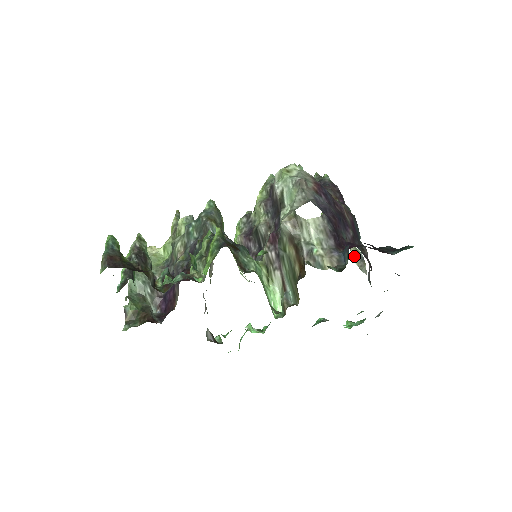
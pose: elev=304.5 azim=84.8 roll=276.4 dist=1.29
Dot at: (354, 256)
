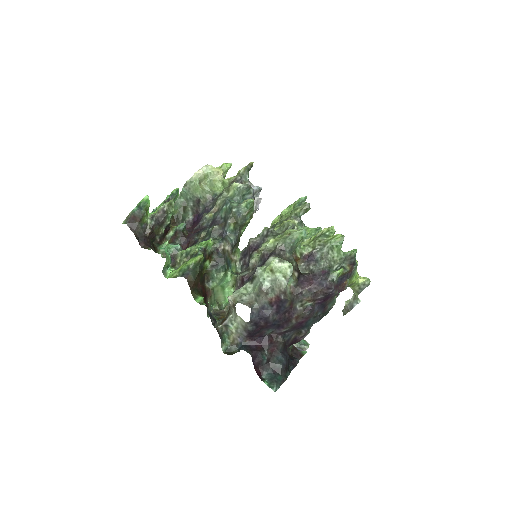
Dot at: (350, 300)
